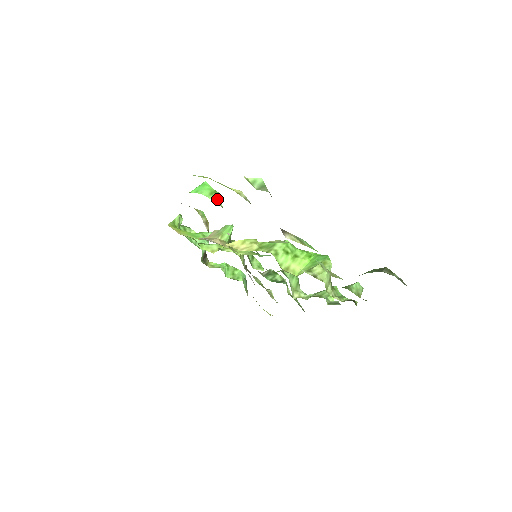
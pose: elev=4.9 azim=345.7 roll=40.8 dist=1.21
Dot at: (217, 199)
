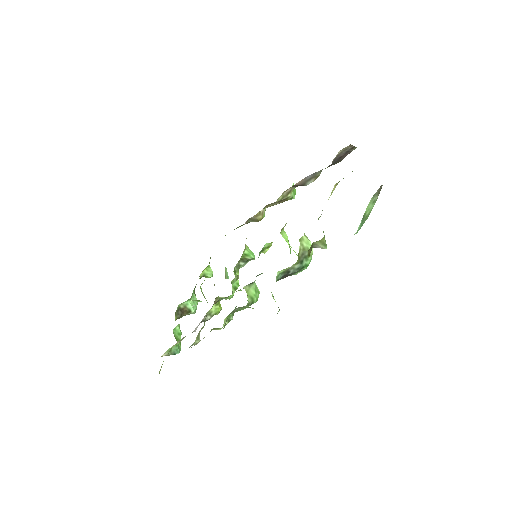
Dot at: (293, 193)
